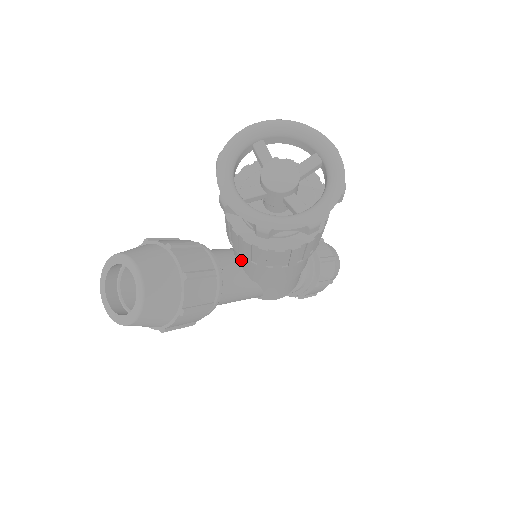
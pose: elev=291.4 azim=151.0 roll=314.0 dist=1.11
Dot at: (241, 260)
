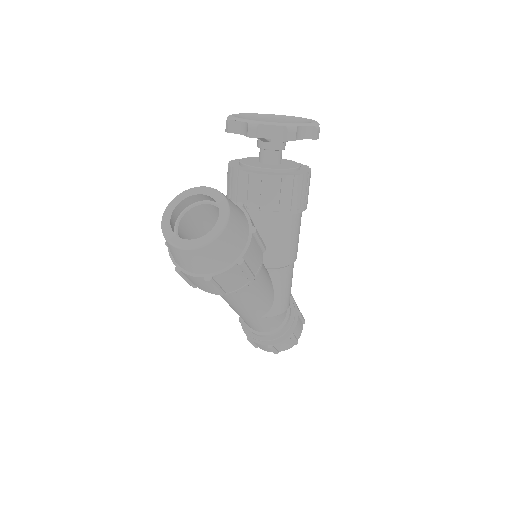
Dot at: occluded
